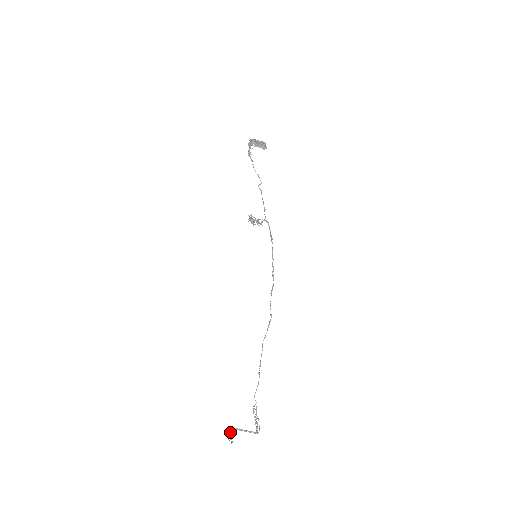
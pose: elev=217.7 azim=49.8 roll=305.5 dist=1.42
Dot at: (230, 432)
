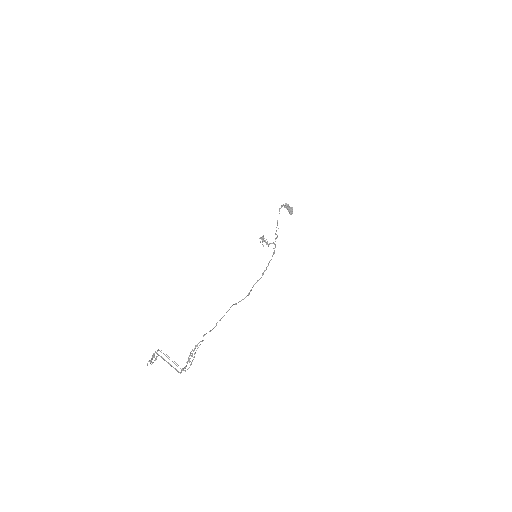
Dot at: occluded
